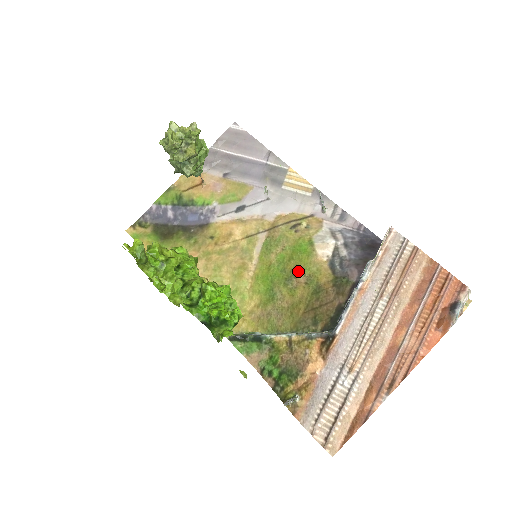
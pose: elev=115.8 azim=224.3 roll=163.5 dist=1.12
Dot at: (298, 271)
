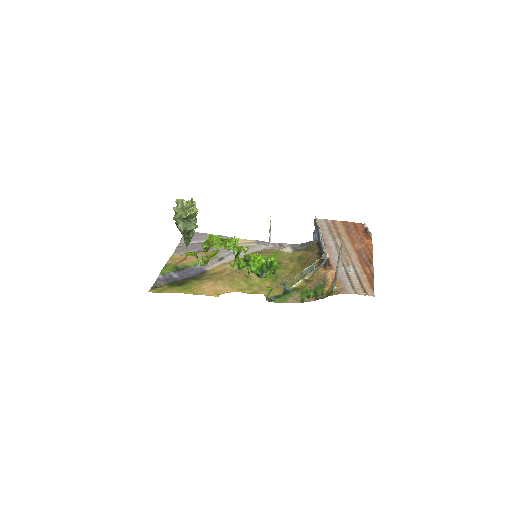
Dot at: (281, 261)
